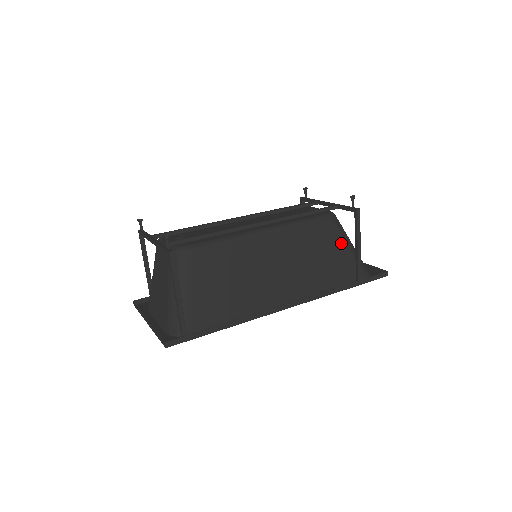
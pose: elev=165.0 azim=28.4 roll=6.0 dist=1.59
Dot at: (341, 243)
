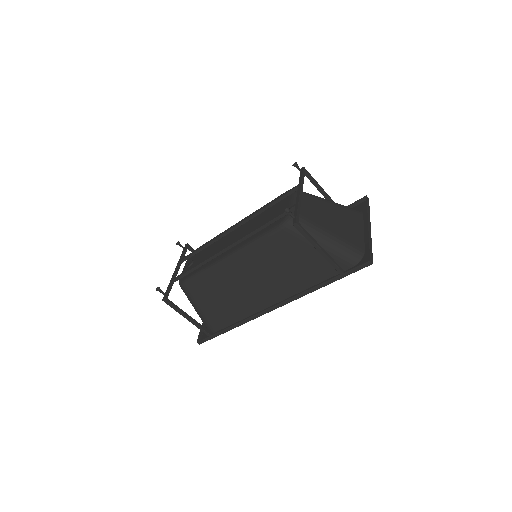
Dot at: (306, 245)
